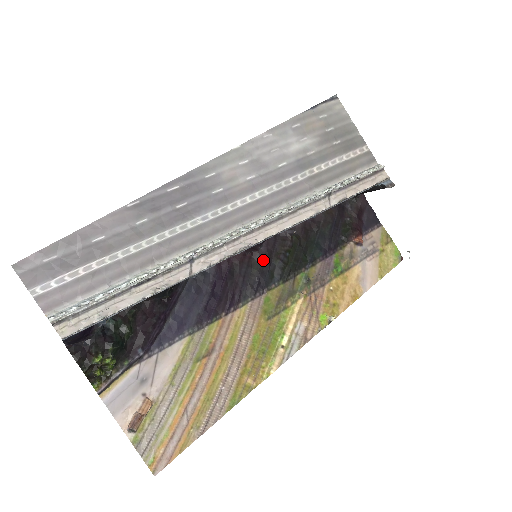
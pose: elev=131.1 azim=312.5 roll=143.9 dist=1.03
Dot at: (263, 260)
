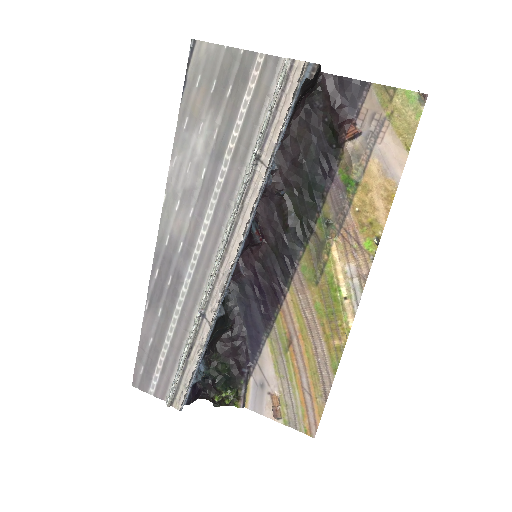
Dot at: (276, 239)
